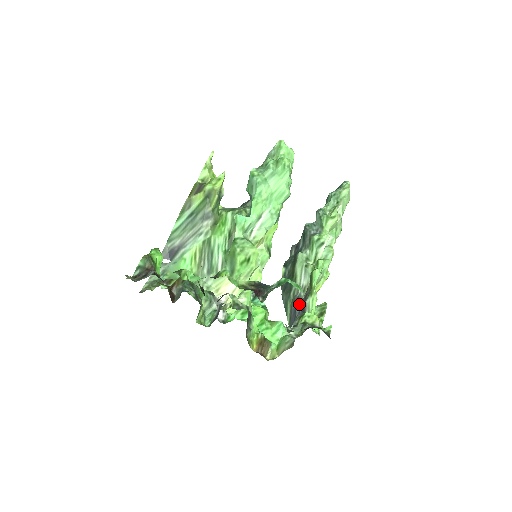
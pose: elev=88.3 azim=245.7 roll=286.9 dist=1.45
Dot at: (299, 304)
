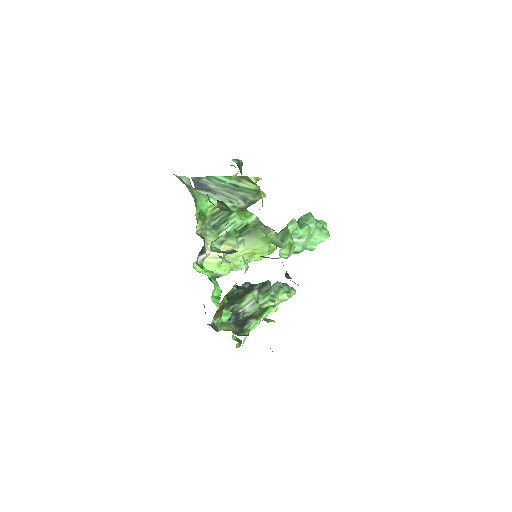
Dot at: (236, 318)
